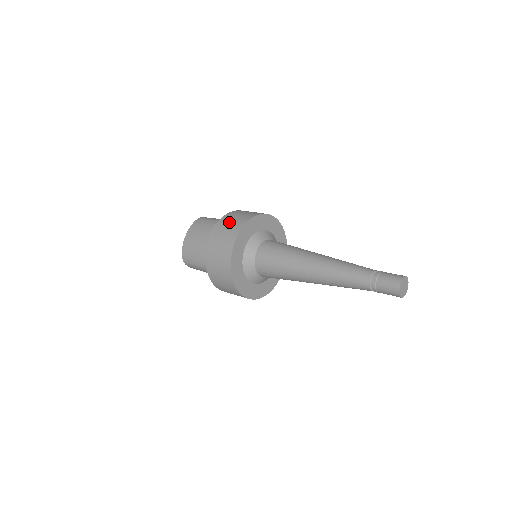
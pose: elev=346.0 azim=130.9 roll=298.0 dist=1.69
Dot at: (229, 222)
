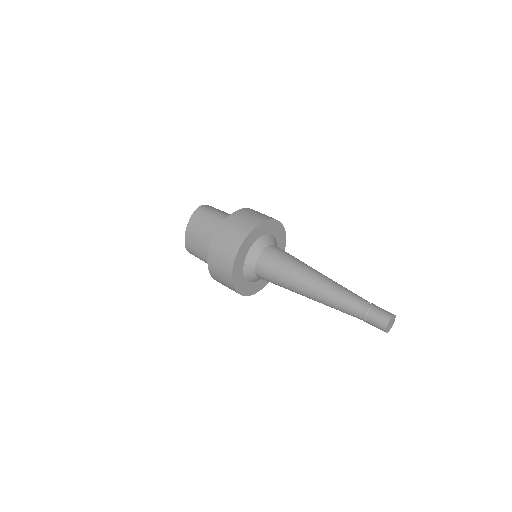
Dot at: (226, 237)
